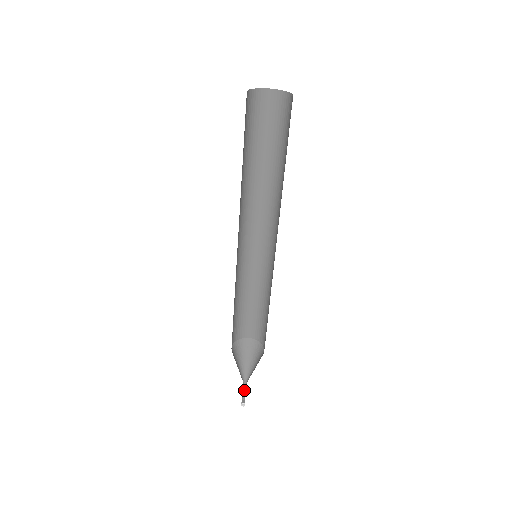
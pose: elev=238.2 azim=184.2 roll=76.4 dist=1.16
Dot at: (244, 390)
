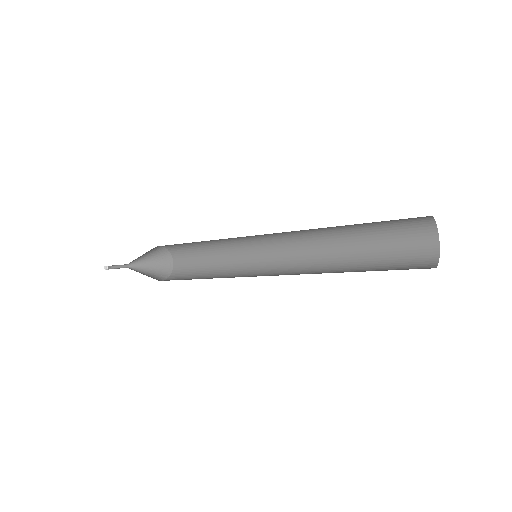
Dot at: (117, 265)
